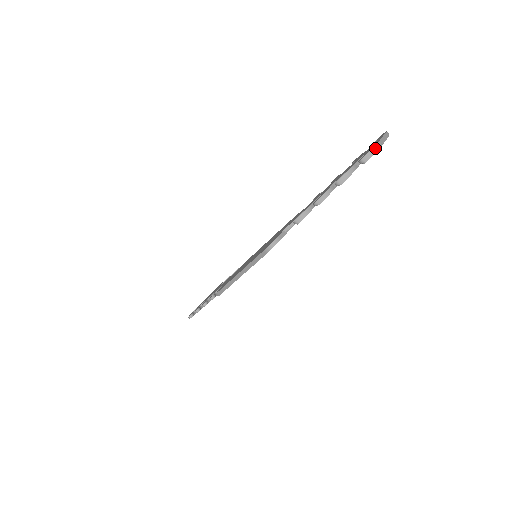
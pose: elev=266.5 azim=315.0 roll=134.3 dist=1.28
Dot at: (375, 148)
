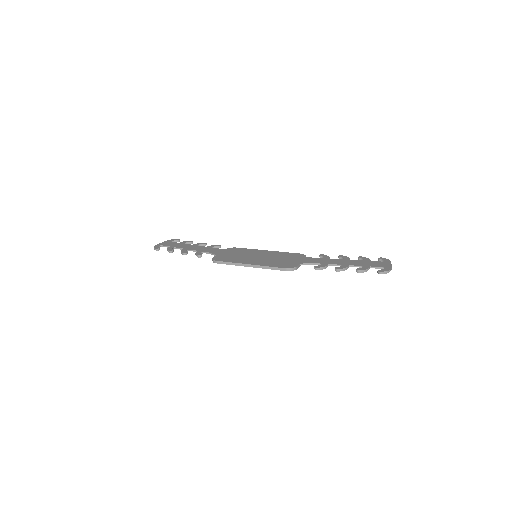
Dot at: (389, 271)
